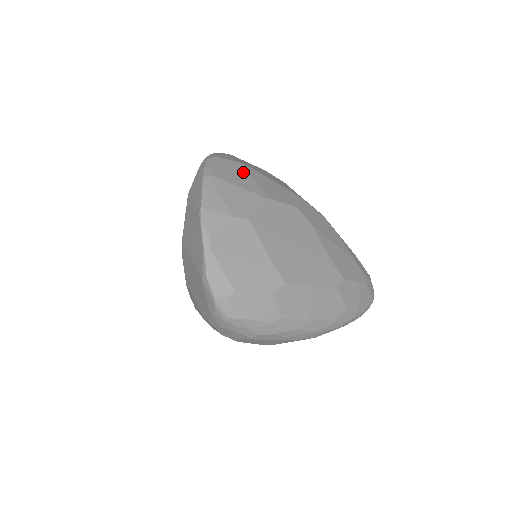
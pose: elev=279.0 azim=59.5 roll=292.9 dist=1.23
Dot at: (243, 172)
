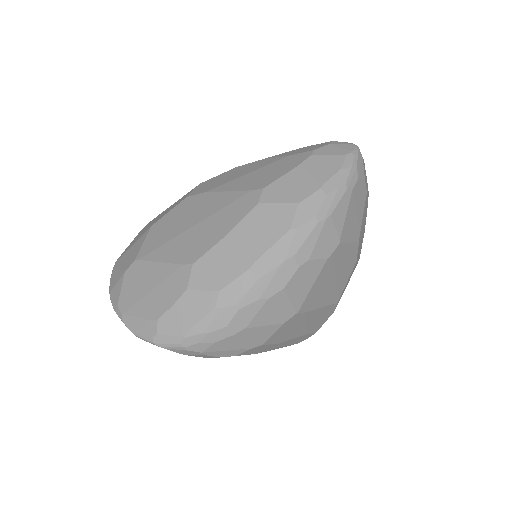
Dot at: (143, 230)
